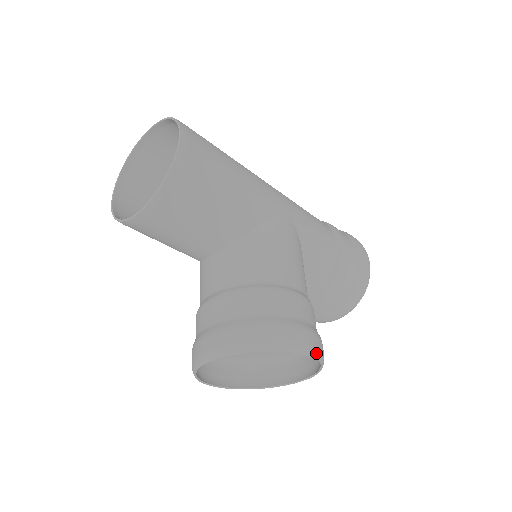
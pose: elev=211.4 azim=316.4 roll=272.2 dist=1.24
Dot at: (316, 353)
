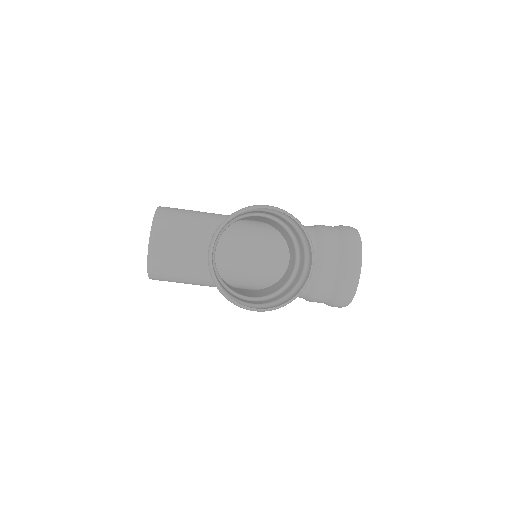
Dot at: (277, 208)
